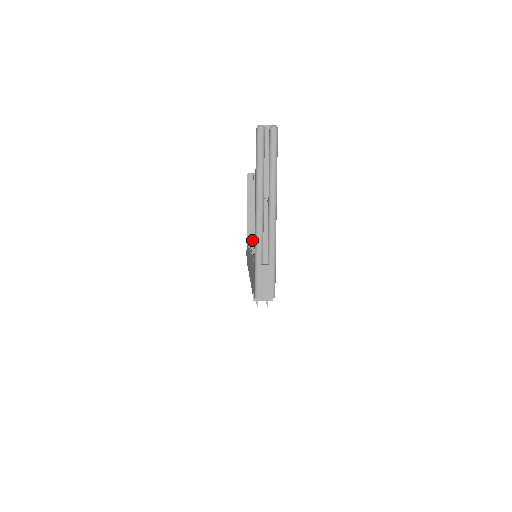
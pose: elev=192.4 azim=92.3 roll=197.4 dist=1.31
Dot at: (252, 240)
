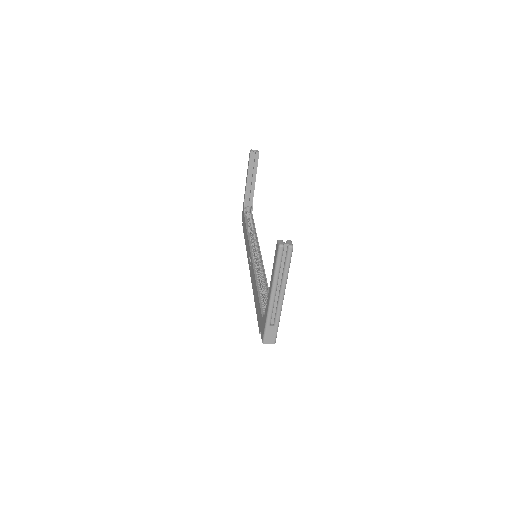
Dot at: (248, 207)
